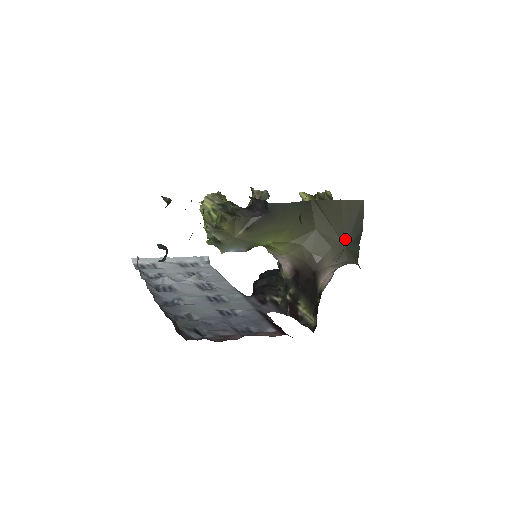
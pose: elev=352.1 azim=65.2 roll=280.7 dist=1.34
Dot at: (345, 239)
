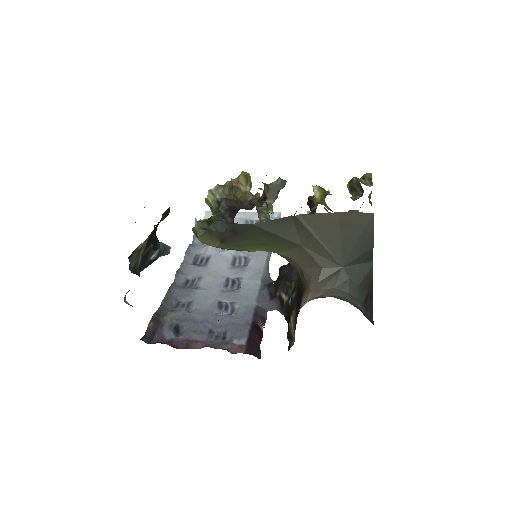
Dot at: (342, 259)
